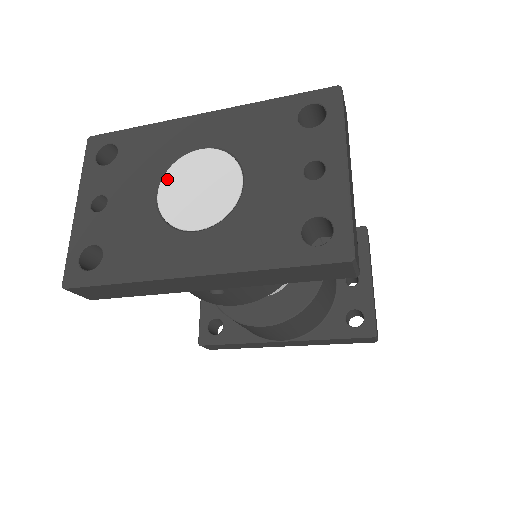
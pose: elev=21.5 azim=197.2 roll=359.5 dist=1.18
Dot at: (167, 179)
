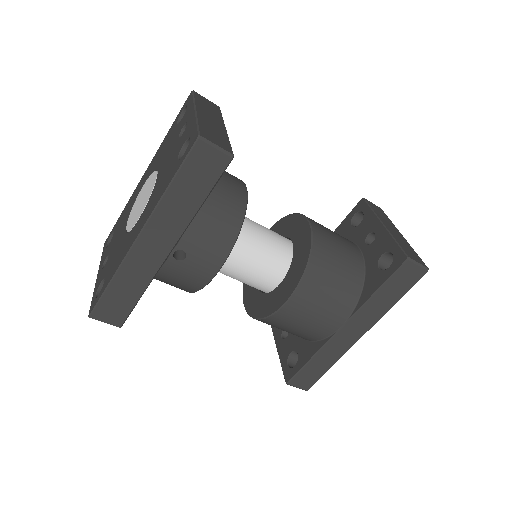
Dot at: (130, 215)
